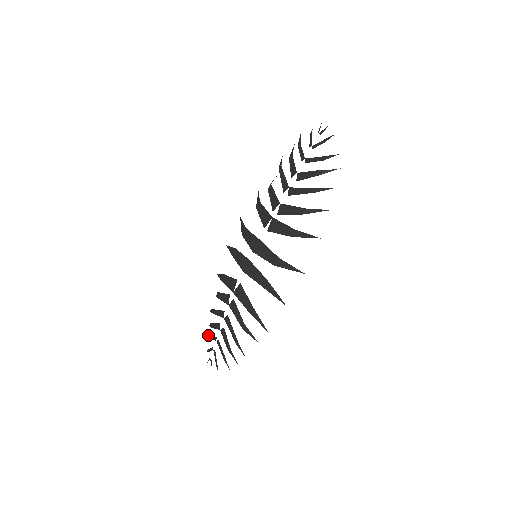
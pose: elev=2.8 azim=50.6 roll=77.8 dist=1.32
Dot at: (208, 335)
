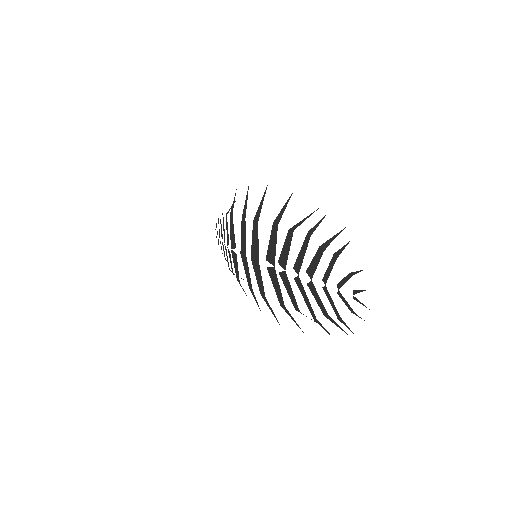
Dot at: (218, 219)
